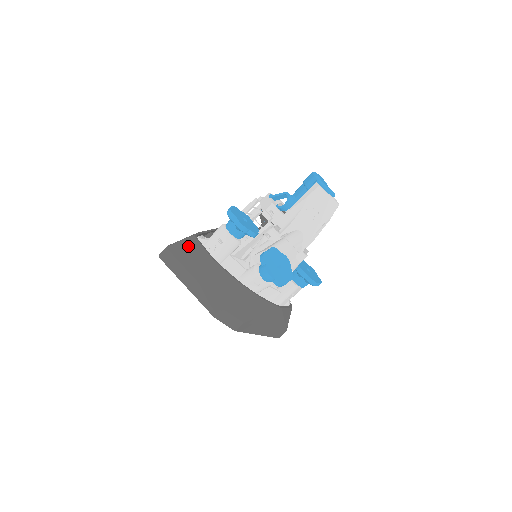
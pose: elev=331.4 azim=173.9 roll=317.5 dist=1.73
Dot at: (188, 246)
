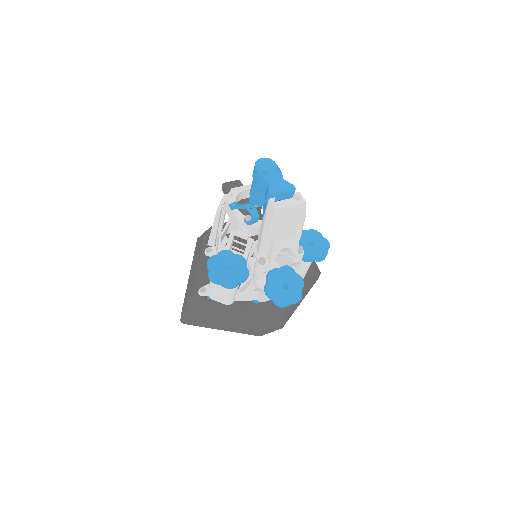
Dot at: (198, 307)
